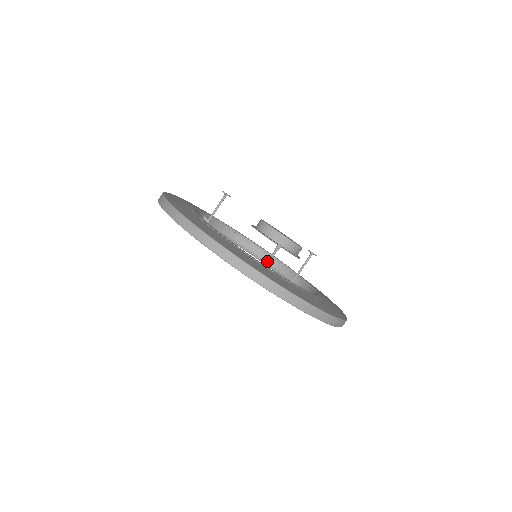
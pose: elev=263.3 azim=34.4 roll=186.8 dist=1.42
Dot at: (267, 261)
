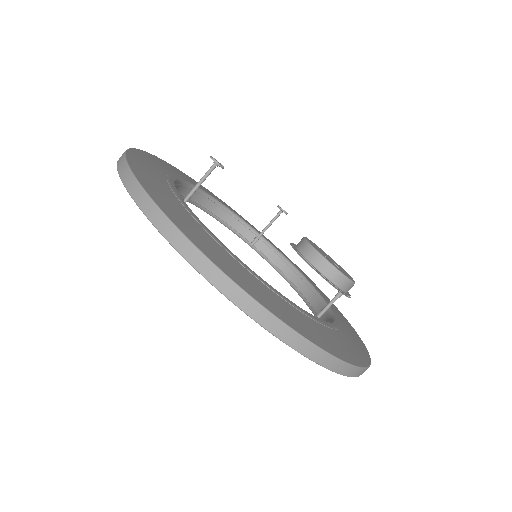
Dot at: (325, 311)
